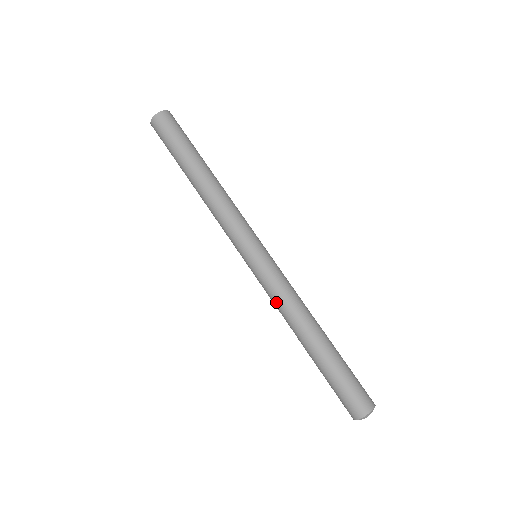
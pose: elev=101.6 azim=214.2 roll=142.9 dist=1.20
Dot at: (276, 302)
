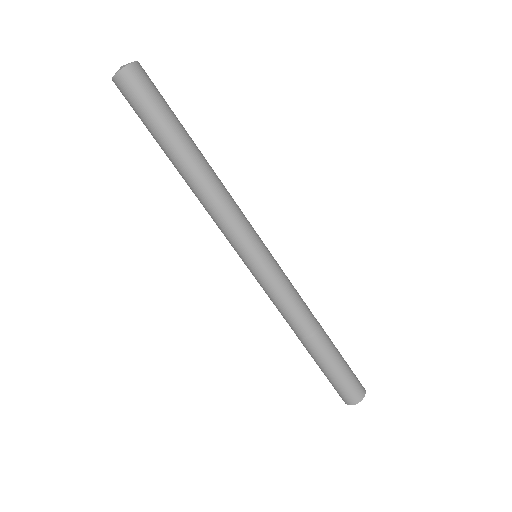
Dot at: (285, 305)
